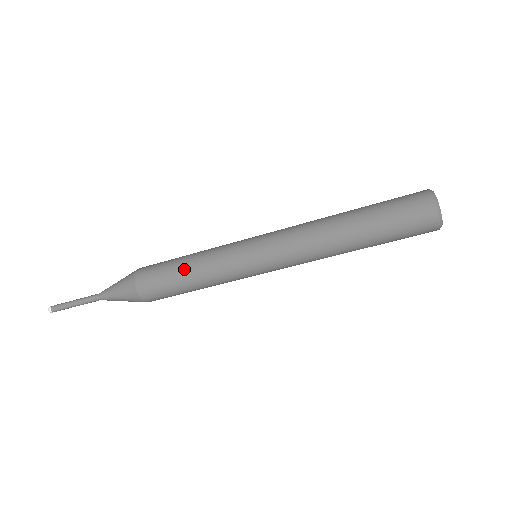
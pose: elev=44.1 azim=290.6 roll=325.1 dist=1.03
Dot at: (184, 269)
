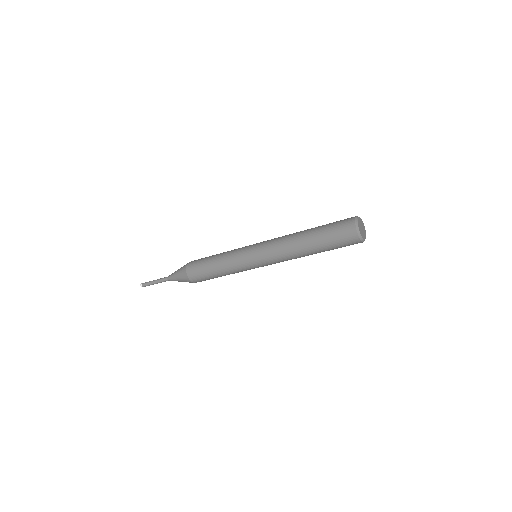
Dot at: (214, 269)
